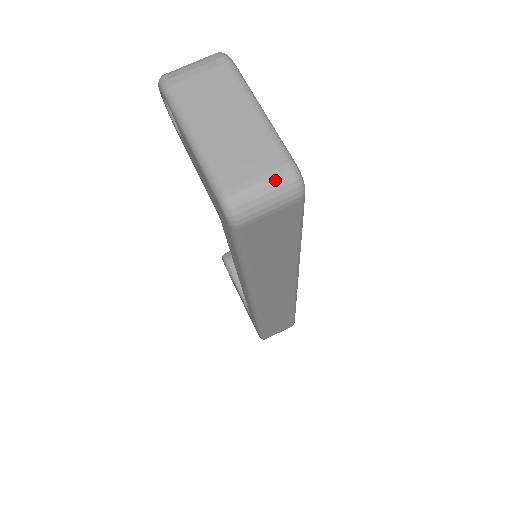
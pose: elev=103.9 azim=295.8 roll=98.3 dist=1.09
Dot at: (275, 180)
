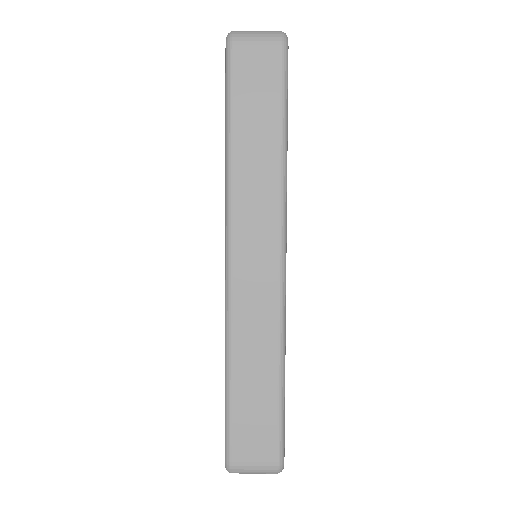
Dot at: (268, 31)
